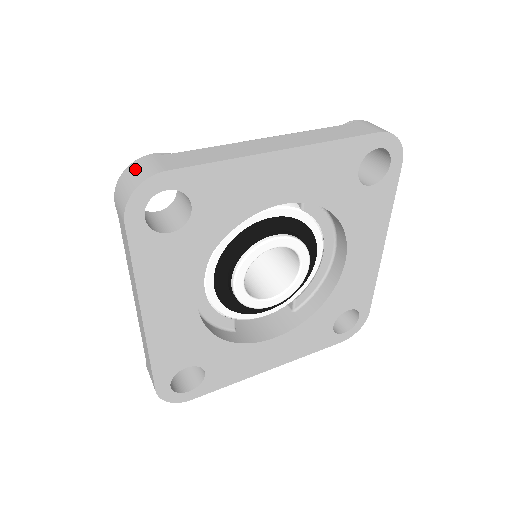
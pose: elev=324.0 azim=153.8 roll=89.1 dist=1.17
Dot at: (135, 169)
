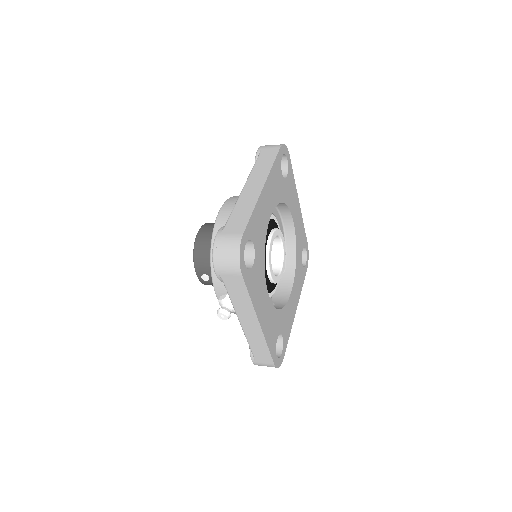
Dot at: (223, 246)
